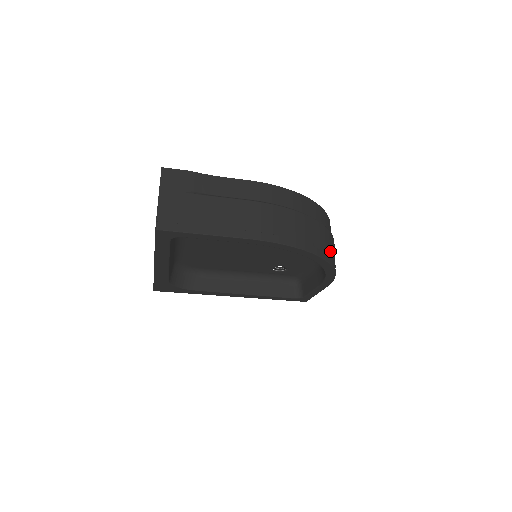
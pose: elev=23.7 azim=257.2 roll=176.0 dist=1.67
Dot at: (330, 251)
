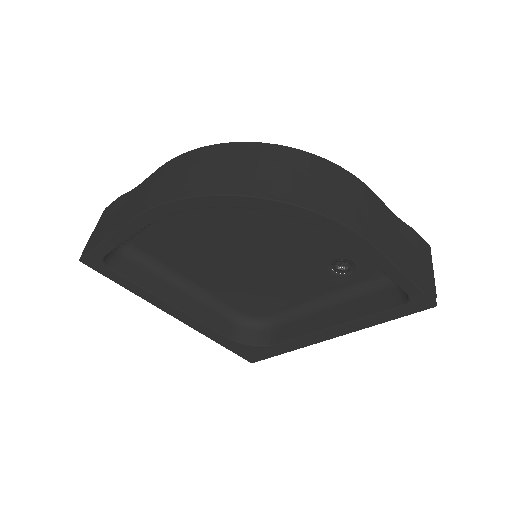
Dot at: (275, 184)
